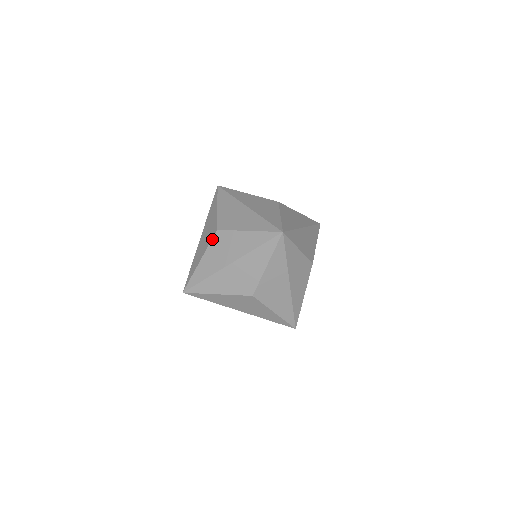
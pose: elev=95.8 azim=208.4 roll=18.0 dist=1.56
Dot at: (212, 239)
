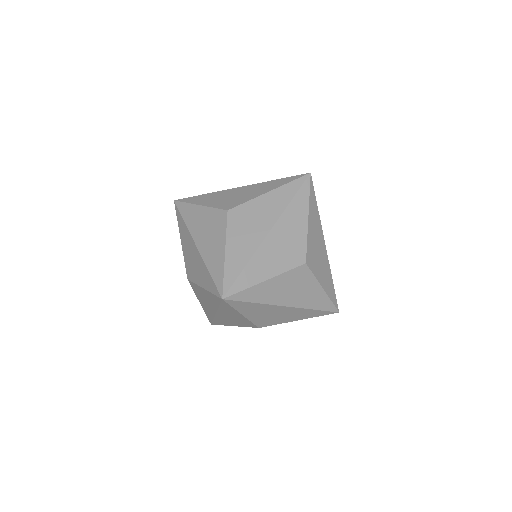
Dot at: (227, 222)
